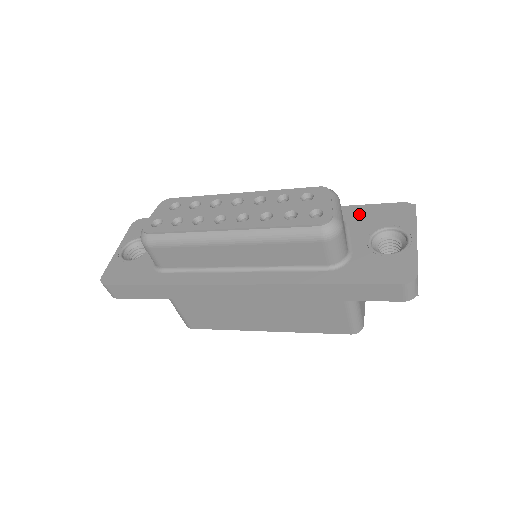
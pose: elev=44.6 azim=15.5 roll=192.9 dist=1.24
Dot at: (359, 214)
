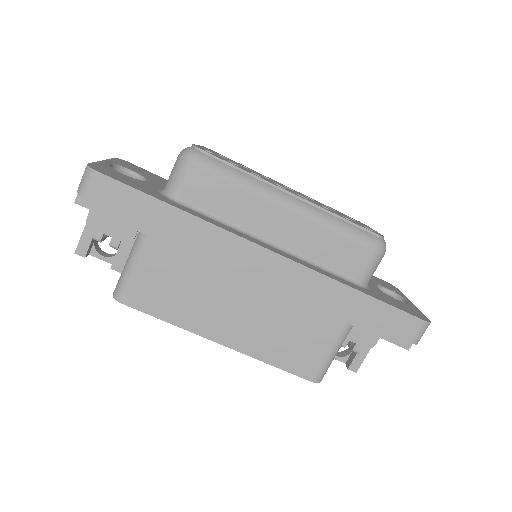
Dot at: occluded
